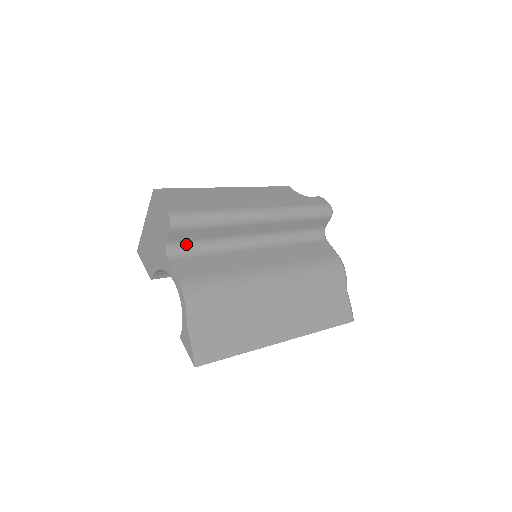
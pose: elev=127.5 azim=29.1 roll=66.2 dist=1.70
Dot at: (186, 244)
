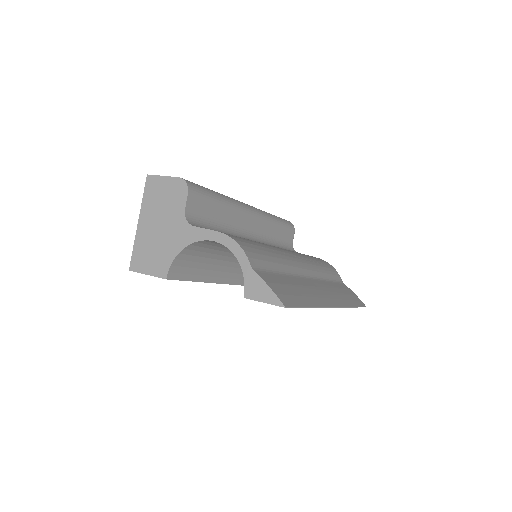
Dot at: (201, 220)
